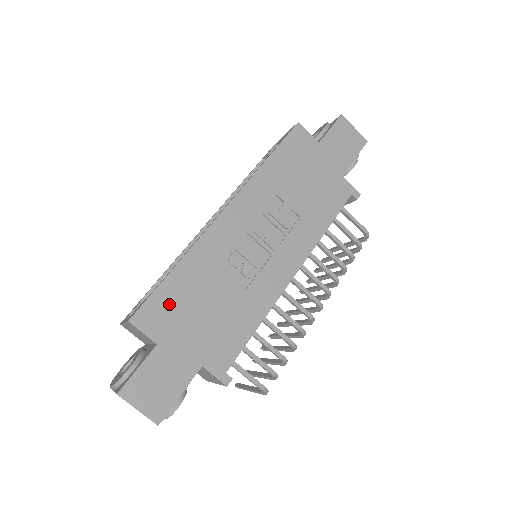
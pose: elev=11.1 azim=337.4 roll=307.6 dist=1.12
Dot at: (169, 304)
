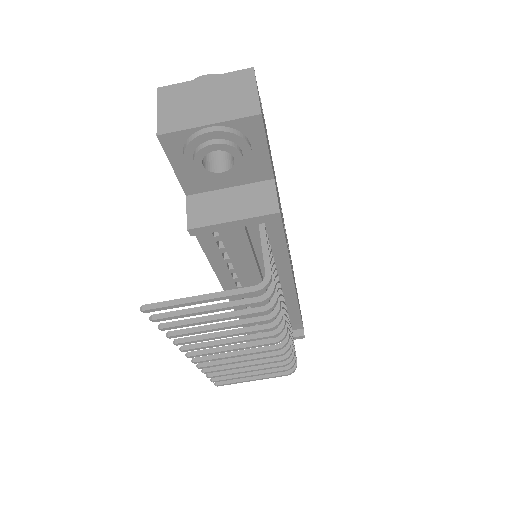
Dot at: occluded
